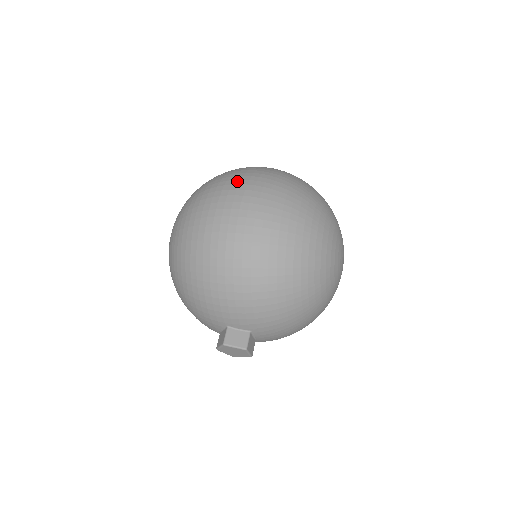
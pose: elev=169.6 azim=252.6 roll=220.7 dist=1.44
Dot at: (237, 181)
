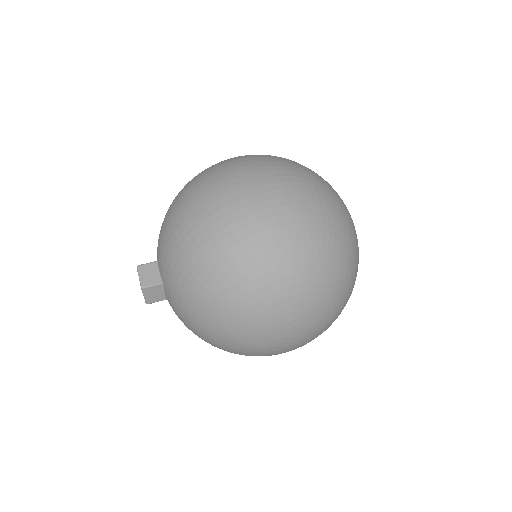
Dot at: (286, 168)
